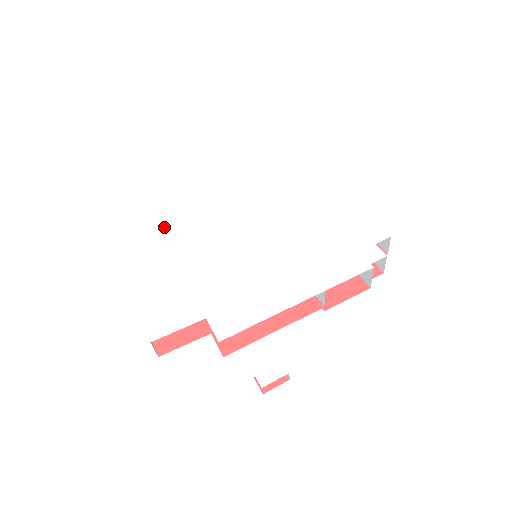
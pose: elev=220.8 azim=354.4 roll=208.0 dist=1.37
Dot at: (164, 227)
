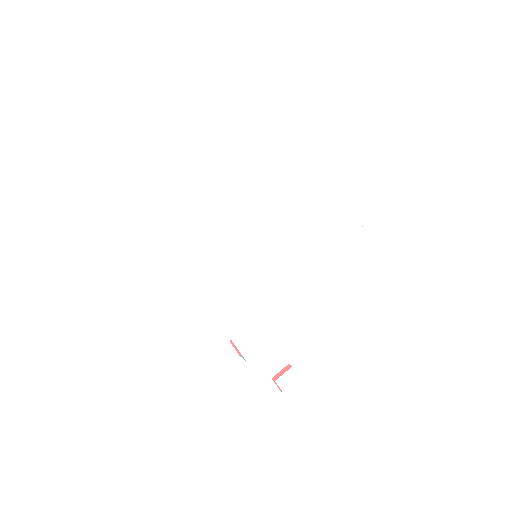
Dot at: (163, 233)
